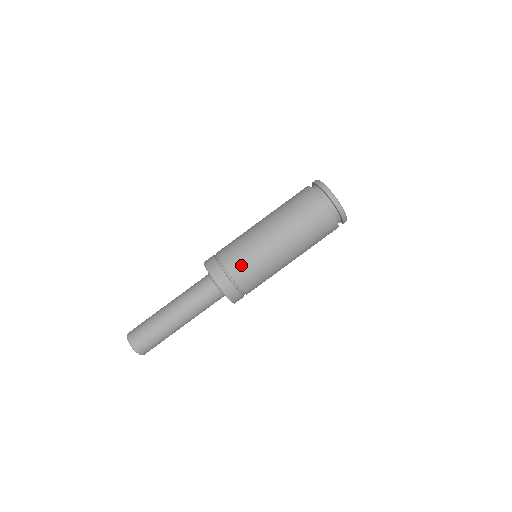
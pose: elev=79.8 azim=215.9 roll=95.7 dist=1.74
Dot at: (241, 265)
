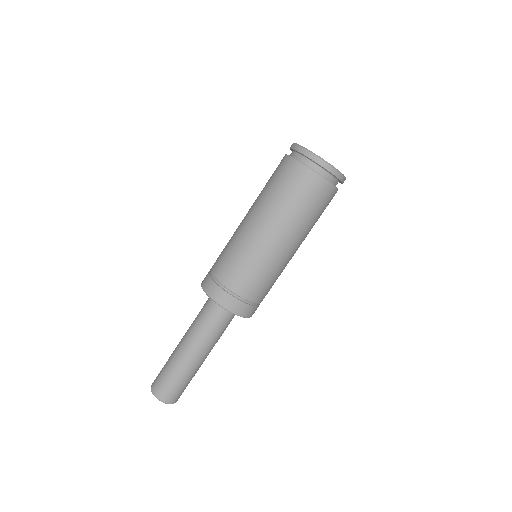
Dot at: (253, 284)
